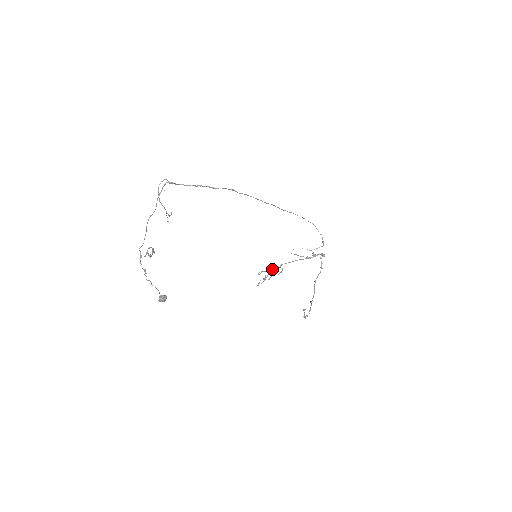
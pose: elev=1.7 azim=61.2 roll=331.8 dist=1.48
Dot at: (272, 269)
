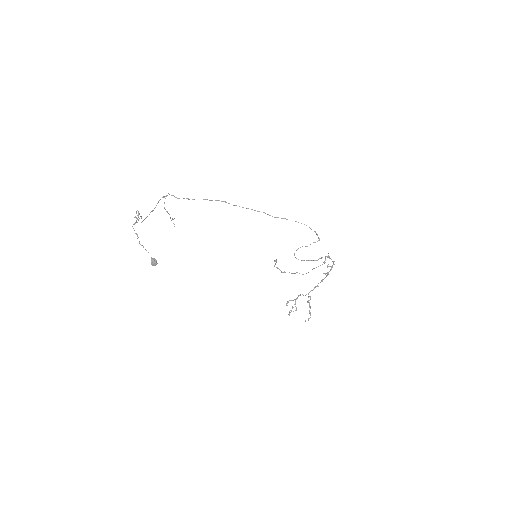
Dot at: (298, 296)
